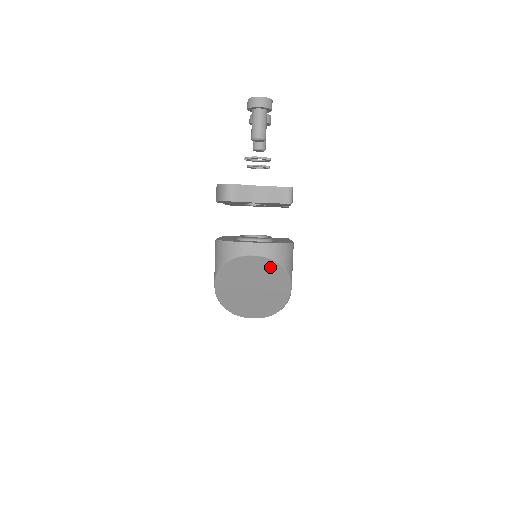
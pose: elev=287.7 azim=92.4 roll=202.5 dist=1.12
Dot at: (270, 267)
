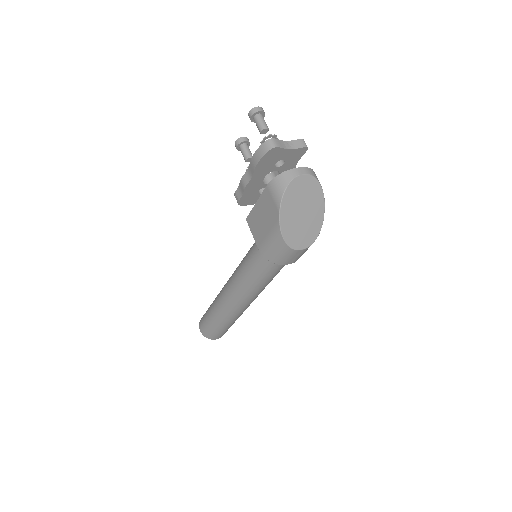
Dot at: (313, 185)
